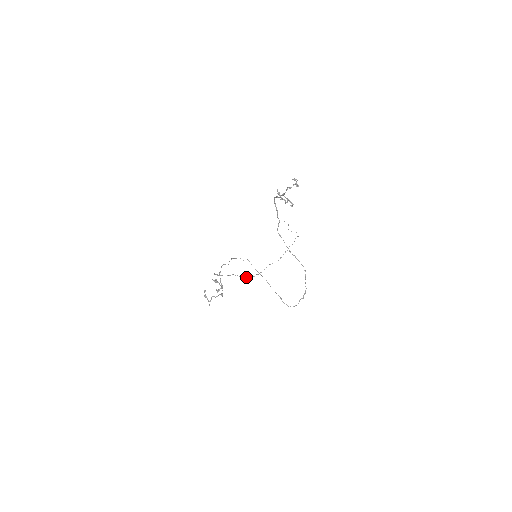
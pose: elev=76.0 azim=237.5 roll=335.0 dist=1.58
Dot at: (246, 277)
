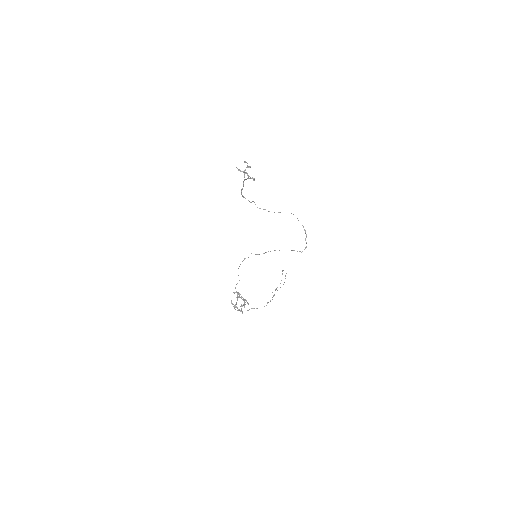
Dot at: occluded
